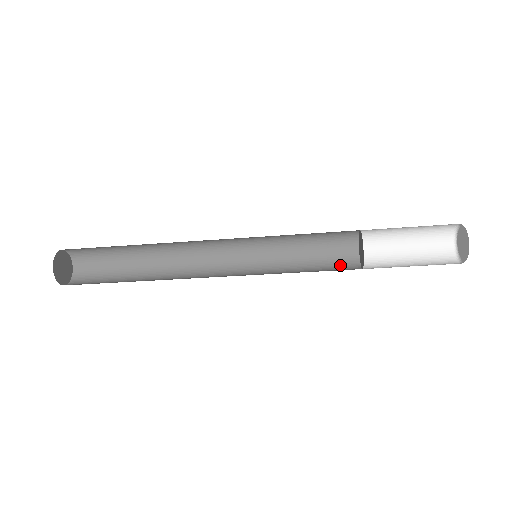
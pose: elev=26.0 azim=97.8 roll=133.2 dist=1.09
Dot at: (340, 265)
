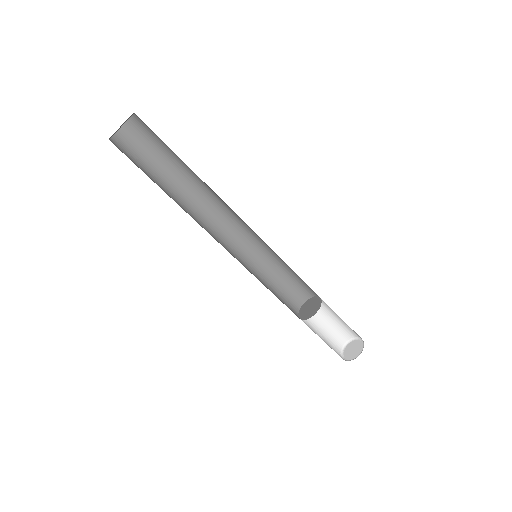
Dot at: occluded
